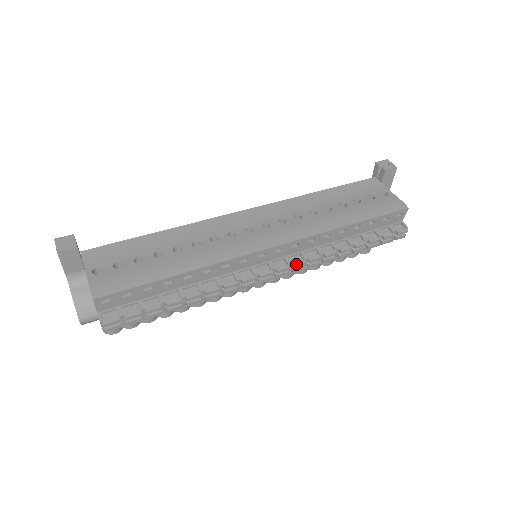
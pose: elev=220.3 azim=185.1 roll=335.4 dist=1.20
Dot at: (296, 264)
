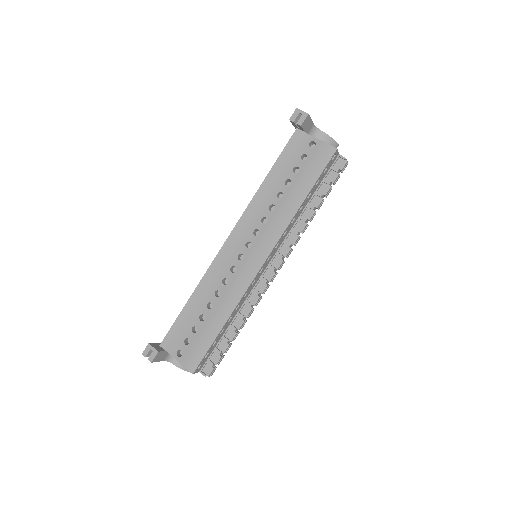
Dot at: (286, 255)
